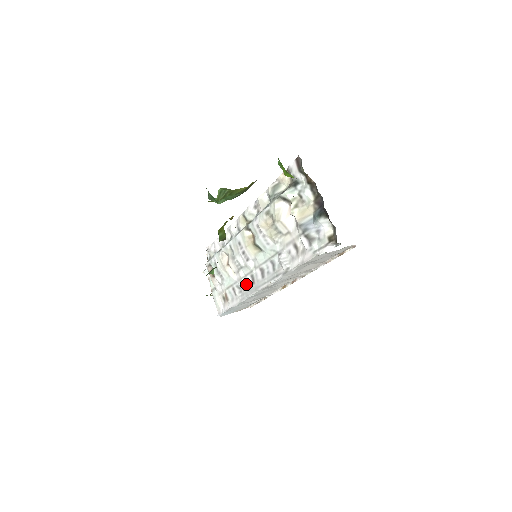
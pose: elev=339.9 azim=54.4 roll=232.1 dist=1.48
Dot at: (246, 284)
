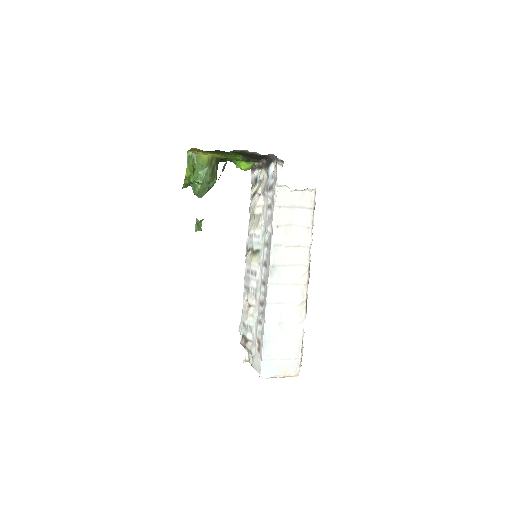
Dot at: (263, 298)
